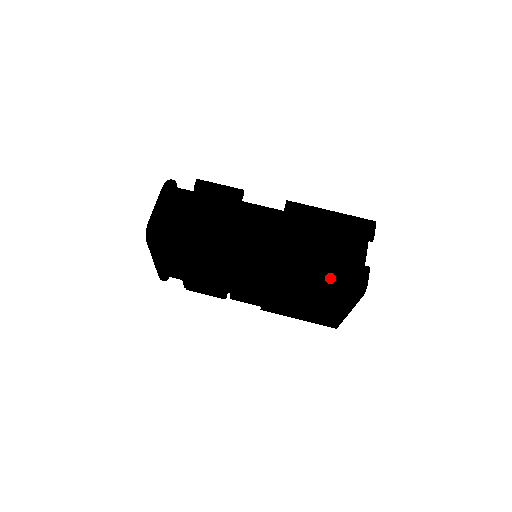
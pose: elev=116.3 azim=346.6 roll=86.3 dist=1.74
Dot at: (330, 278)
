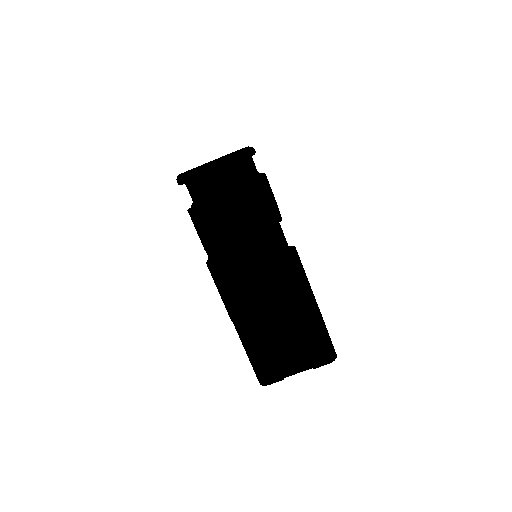
Dot at: (251, 355)
